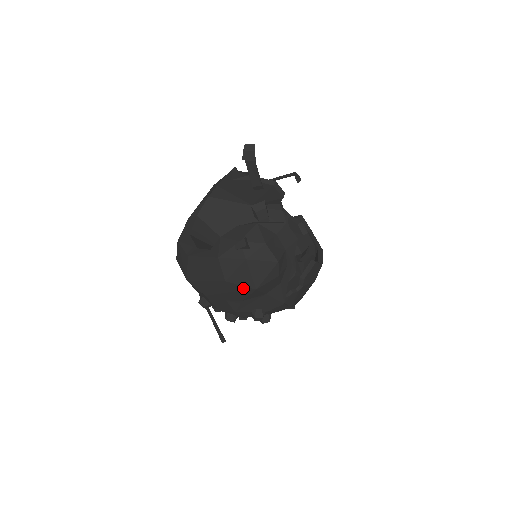
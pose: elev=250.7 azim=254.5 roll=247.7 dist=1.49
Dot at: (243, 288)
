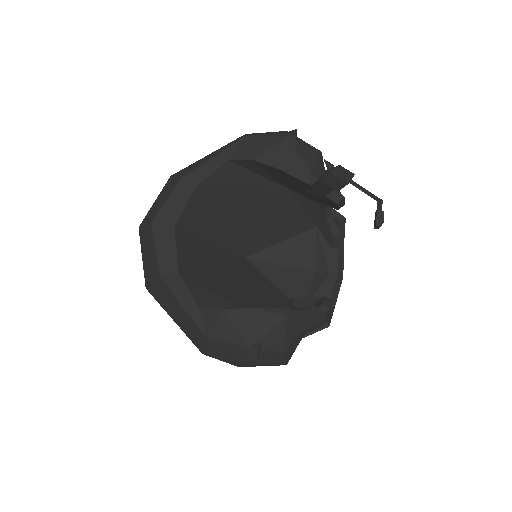
Dot at: occluded
